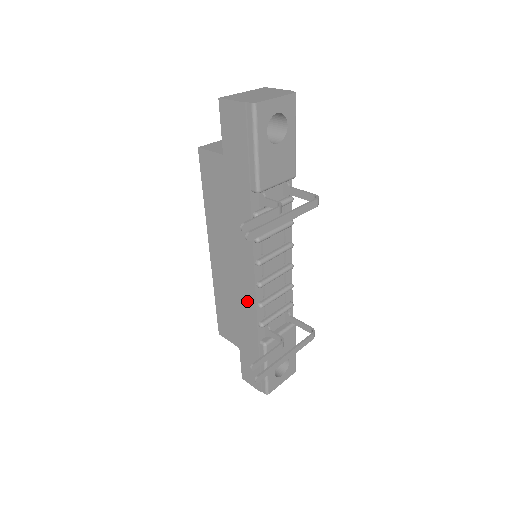
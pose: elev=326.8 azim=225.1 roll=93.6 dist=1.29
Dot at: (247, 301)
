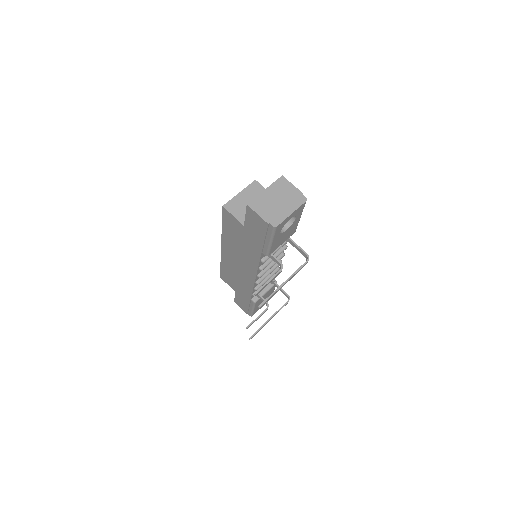
Dot at: (246, 283)
